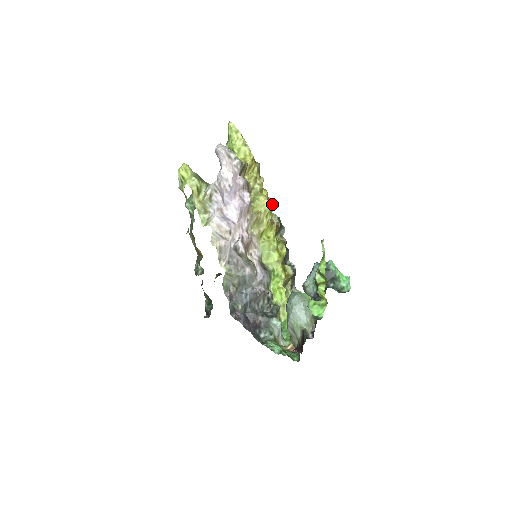
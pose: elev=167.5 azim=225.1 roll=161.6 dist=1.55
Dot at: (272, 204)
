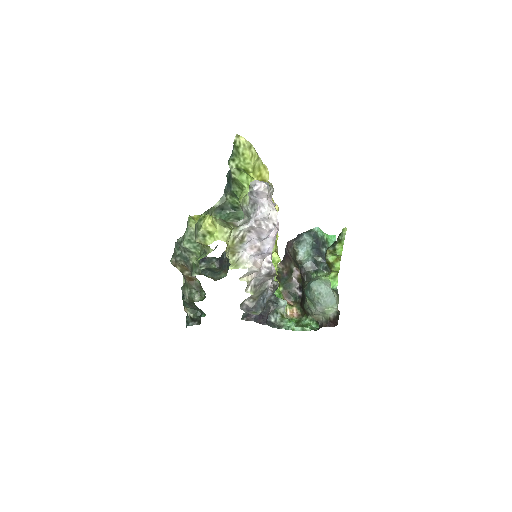
Dot at: occluded
